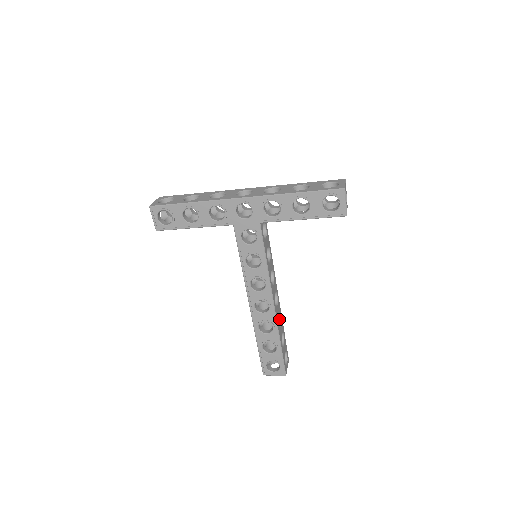
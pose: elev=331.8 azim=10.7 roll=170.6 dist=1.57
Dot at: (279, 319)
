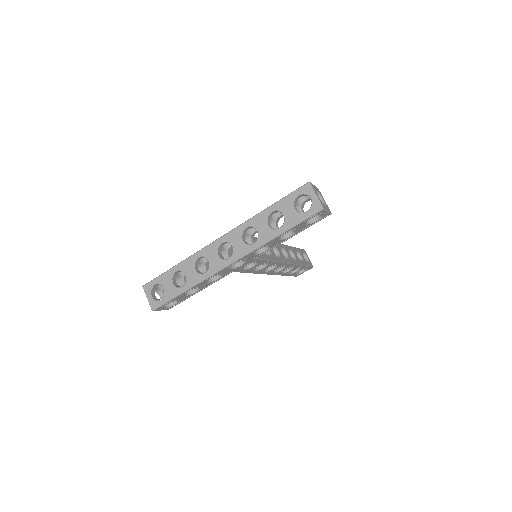
Dot at: (289, 251)
